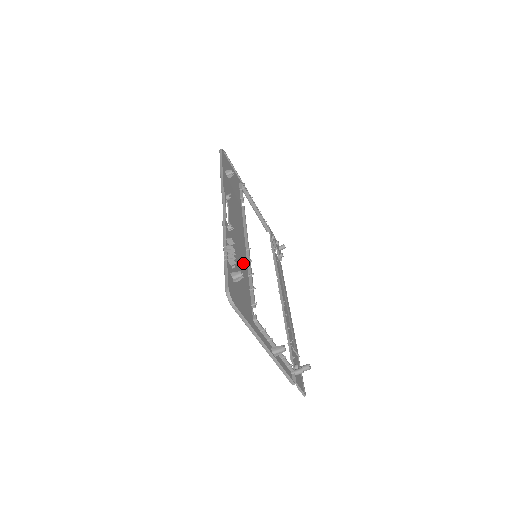
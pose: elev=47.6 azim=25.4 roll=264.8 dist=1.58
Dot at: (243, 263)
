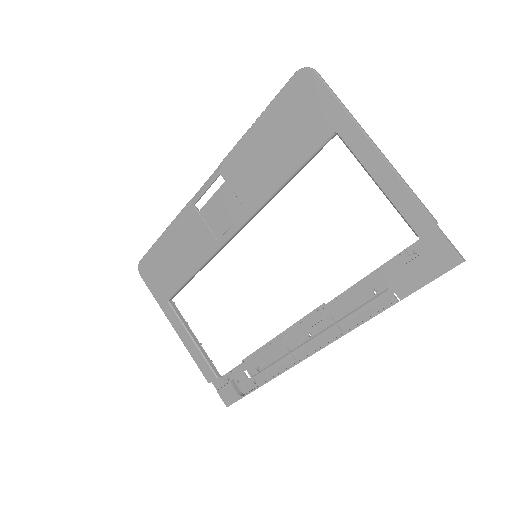
Dot at: (266, 183)
